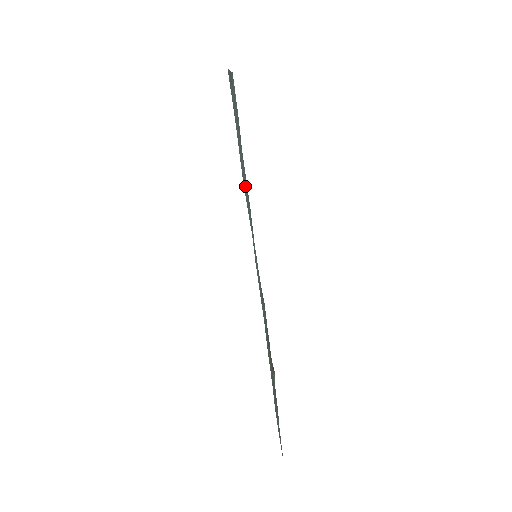
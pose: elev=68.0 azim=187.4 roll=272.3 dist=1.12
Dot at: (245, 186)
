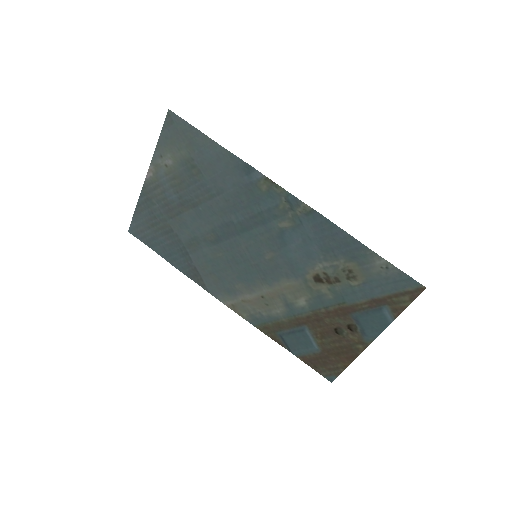
Dot at: (216, 186)
